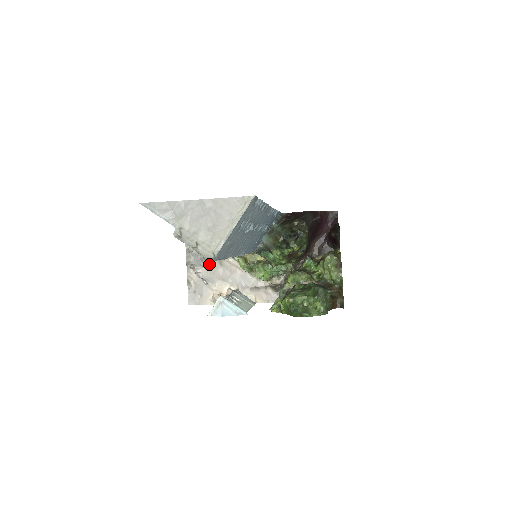
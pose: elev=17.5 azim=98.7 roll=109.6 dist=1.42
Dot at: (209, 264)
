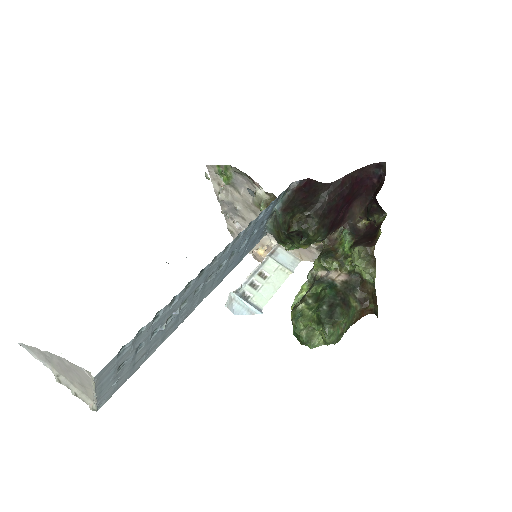
Dot at: (244, 214)
